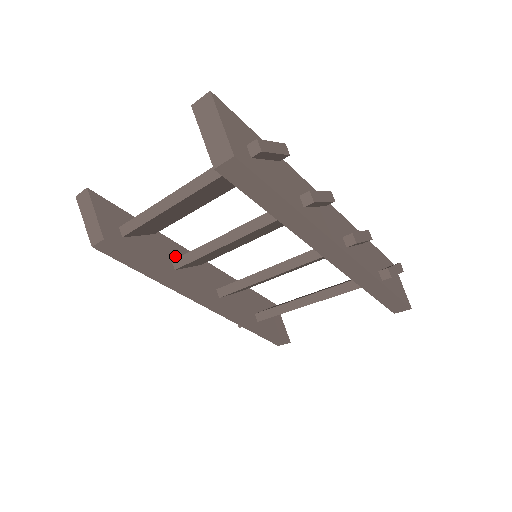
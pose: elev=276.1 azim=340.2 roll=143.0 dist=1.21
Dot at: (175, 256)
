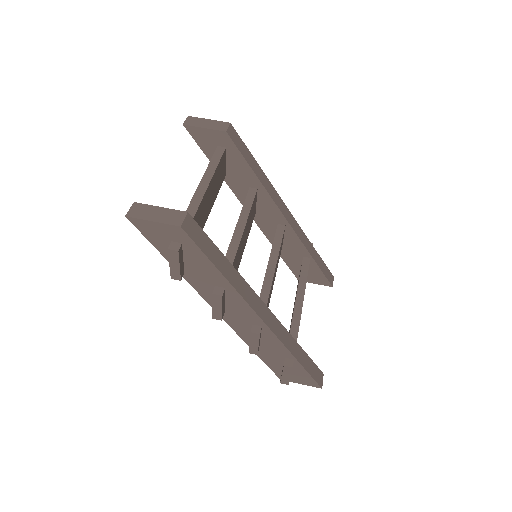
Dot at: occluded
